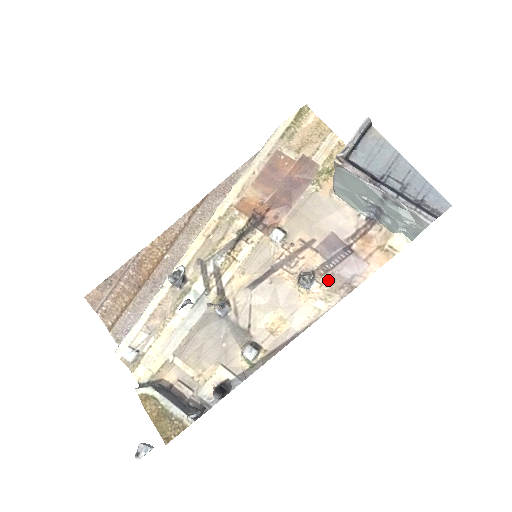
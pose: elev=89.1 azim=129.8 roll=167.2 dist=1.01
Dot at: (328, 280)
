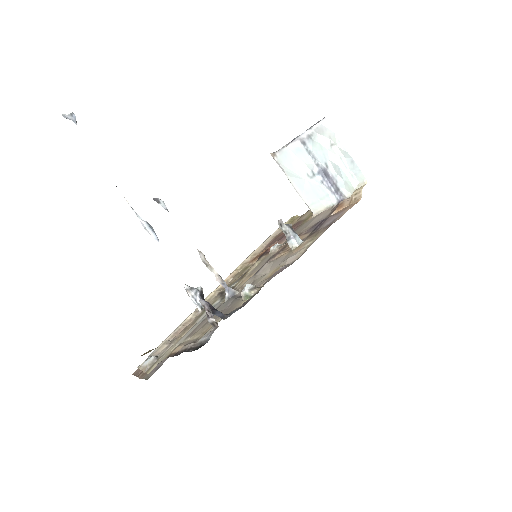
Dot at: (314, 234)
